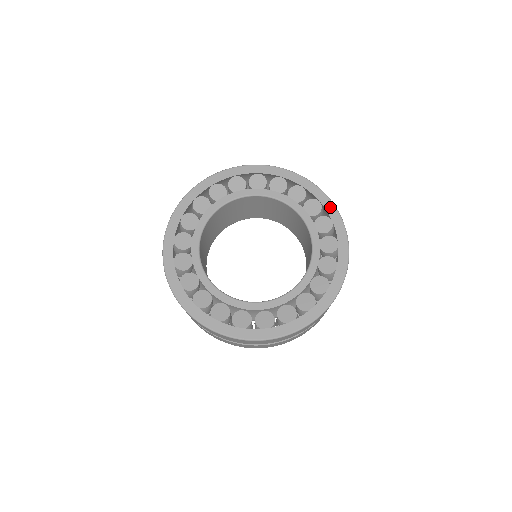
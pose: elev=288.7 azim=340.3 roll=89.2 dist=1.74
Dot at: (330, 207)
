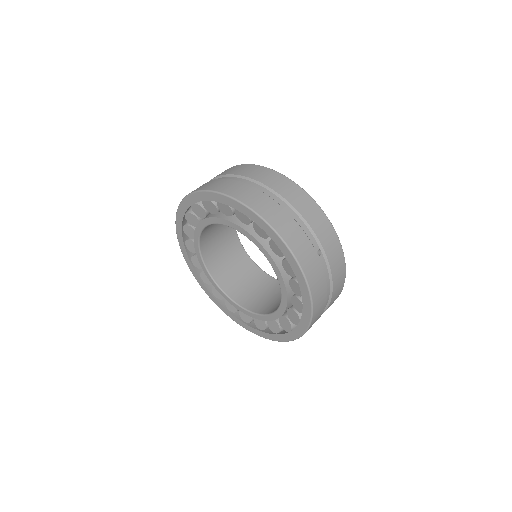
Dot at: (289, 257)
